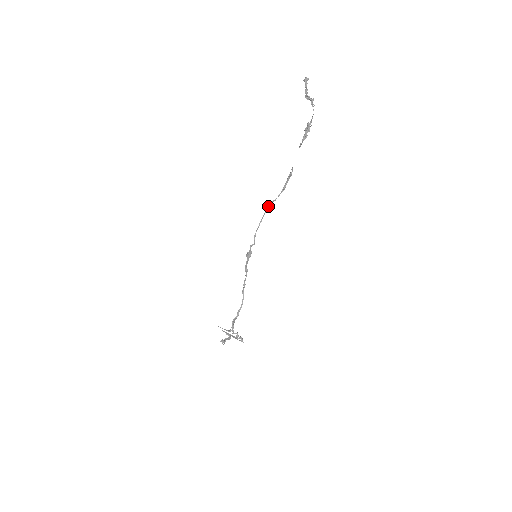
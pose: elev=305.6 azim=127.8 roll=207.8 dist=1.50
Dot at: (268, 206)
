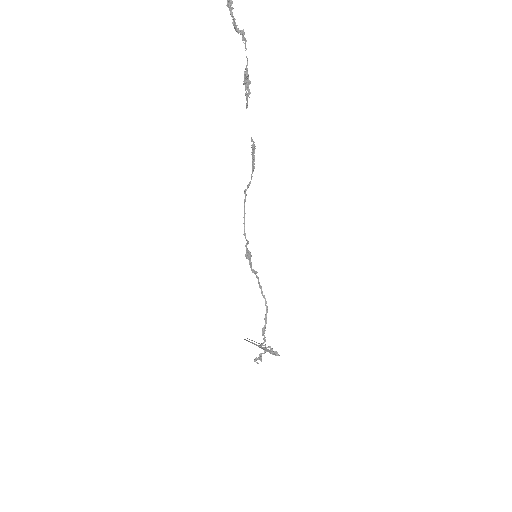
Dot at: occluded
